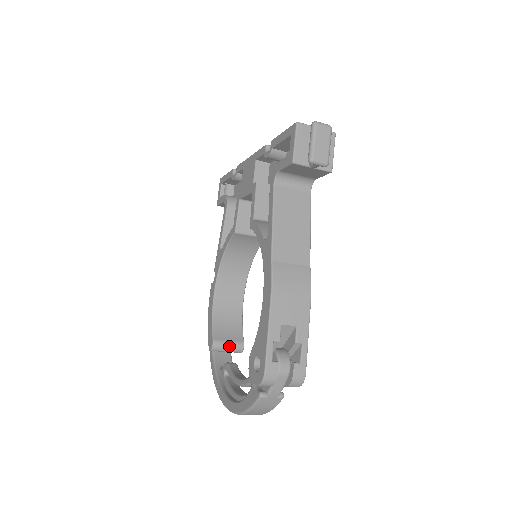
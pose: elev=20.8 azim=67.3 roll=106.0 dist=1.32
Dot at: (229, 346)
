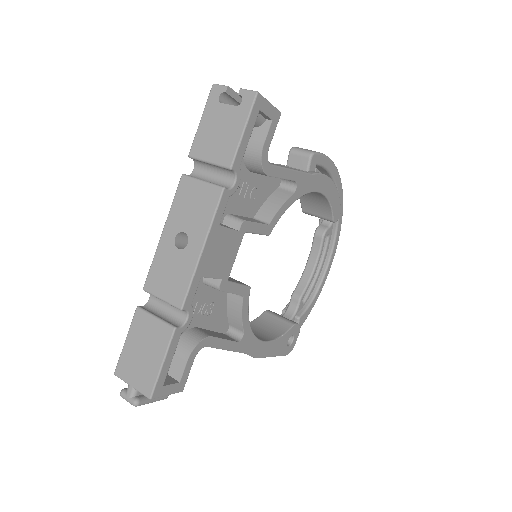
Dot at: occluded
